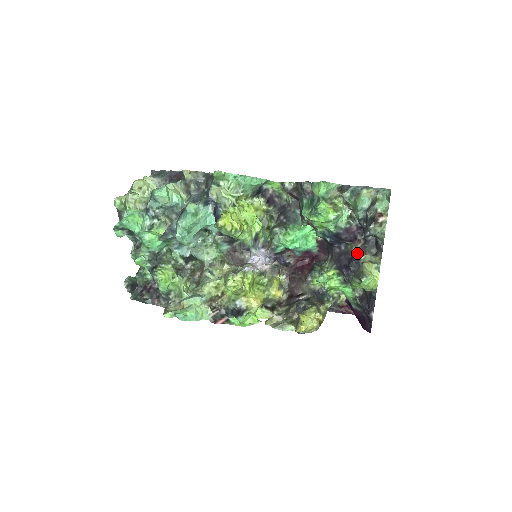
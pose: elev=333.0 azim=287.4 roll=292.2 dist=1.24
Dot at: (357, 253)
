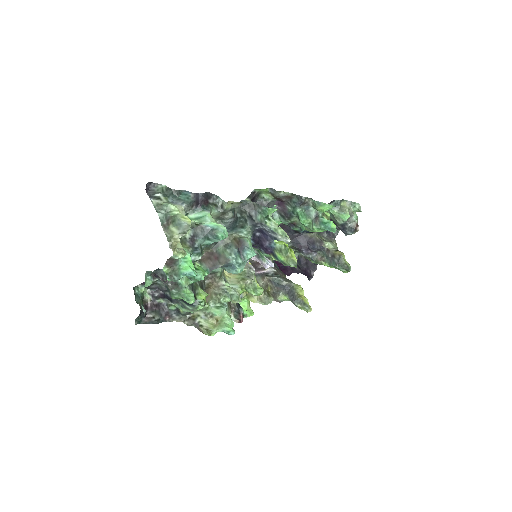
Dot at: (318, 239)
